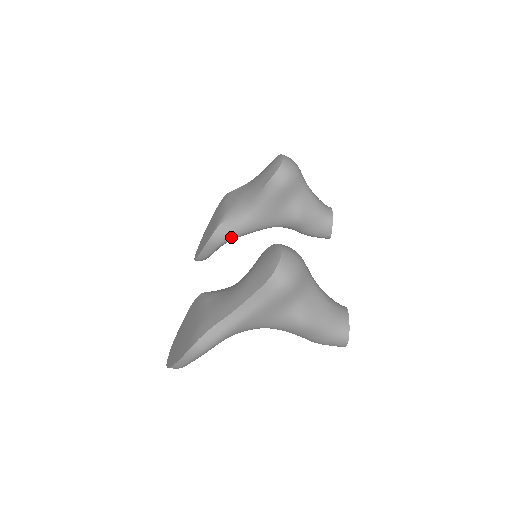
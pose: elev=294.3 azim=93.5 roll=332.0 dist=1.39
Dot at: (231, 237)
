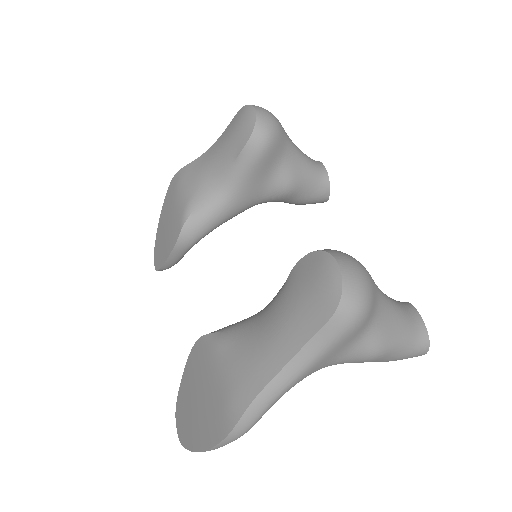
Dot at: (205, 233)
